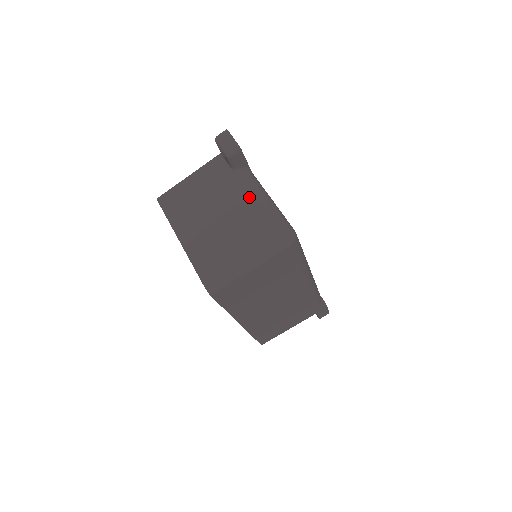
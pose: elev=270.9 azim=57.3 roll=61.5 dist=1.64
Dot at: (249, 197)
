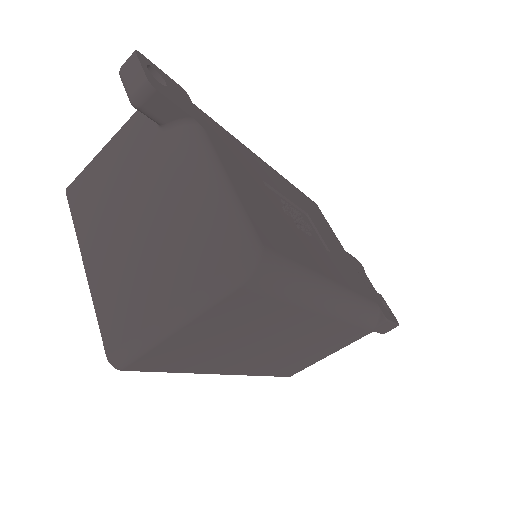
Dot at: (180, 181)
